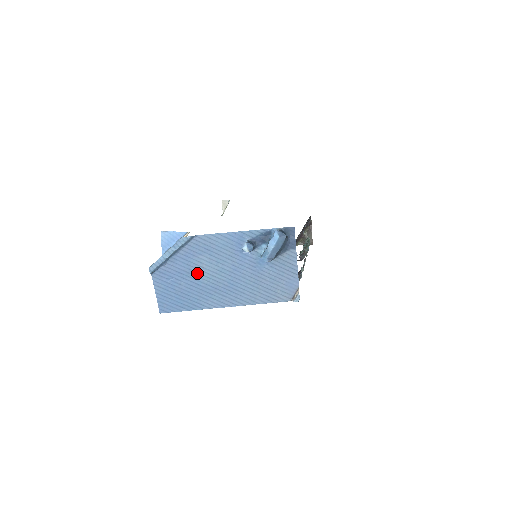
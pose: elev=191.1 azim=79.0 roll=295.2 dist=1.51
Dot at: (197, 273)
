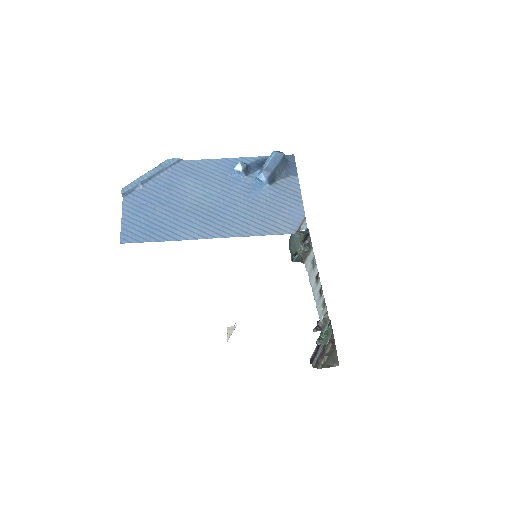
Dot at: (178, 198)
